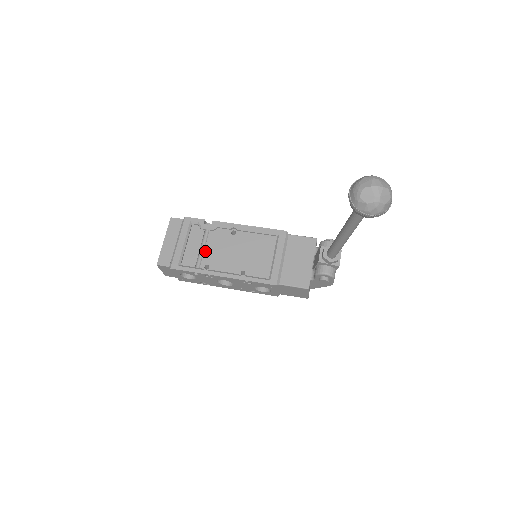
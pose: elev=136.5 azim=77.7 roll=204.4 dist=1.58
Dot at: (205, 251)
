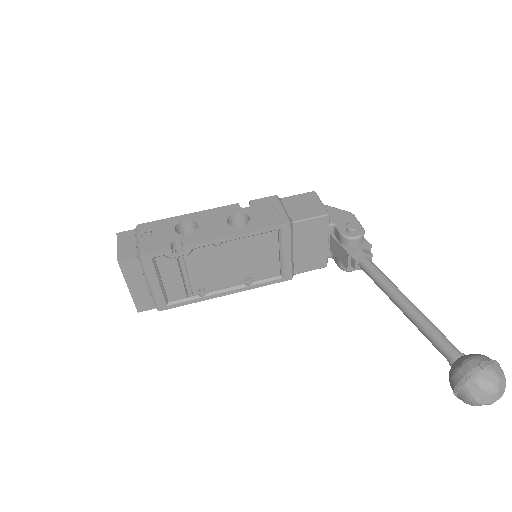
Dot at: (190, 277)
